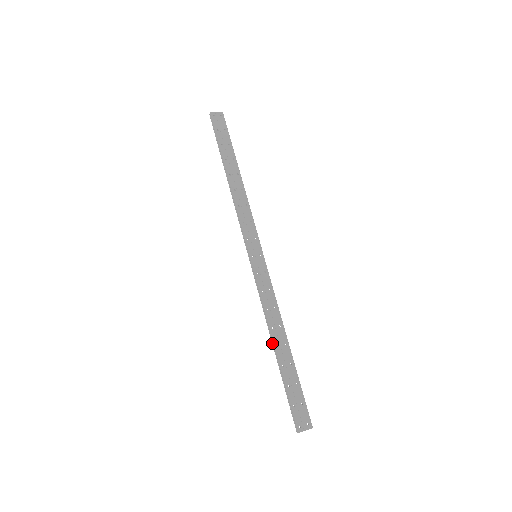
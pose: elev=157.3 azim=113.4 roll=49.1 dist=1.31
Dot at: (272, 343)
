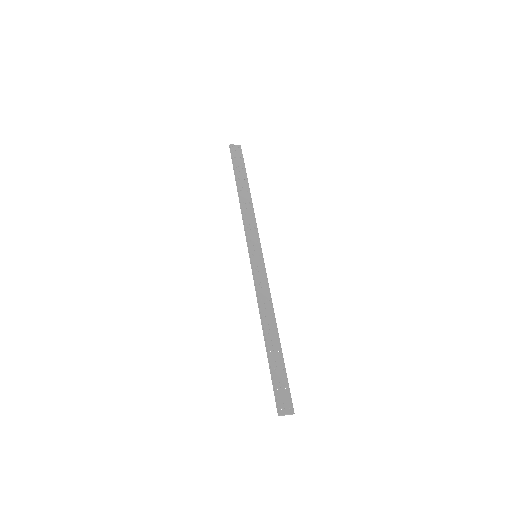
Dot at: occluded
